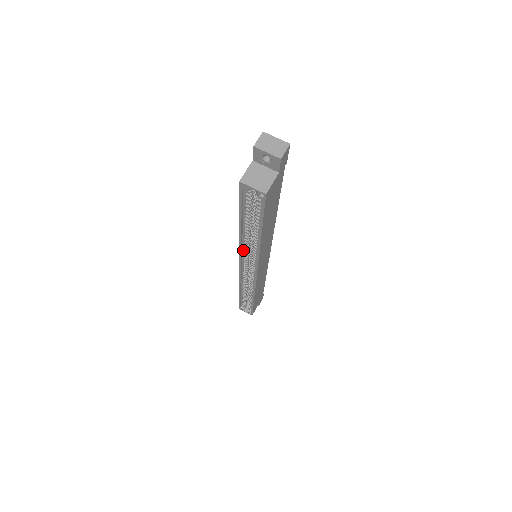
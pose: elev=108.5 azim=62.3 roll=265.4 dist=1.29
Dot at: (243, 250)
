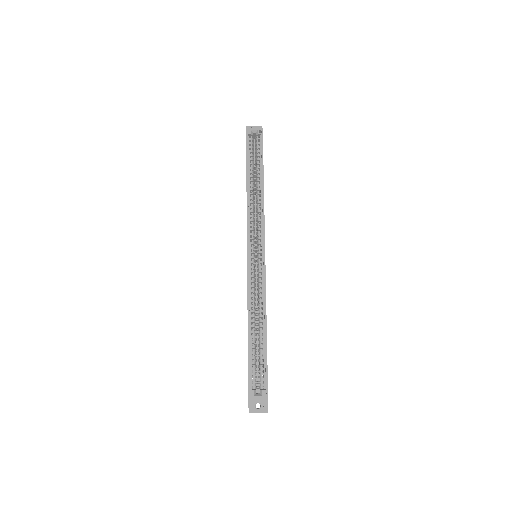
Dot at: (249, 221)
